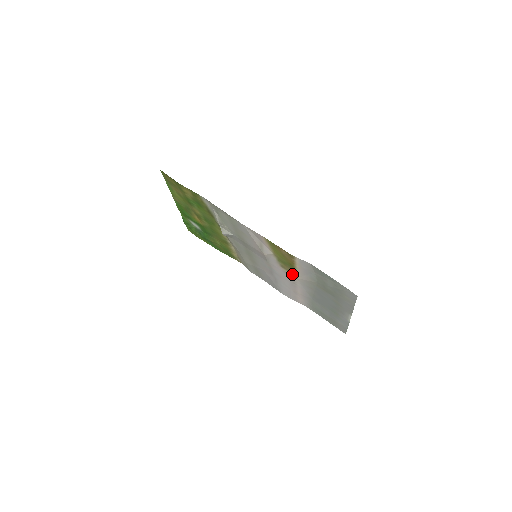
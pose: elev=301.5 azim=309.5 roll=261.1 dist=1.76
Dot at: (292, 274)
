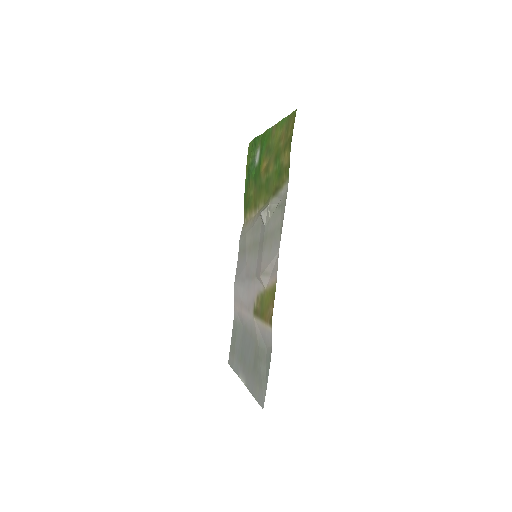
Dot at: (255, 310)
